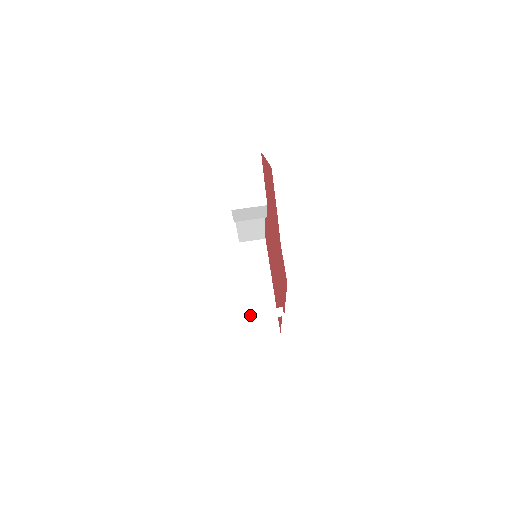
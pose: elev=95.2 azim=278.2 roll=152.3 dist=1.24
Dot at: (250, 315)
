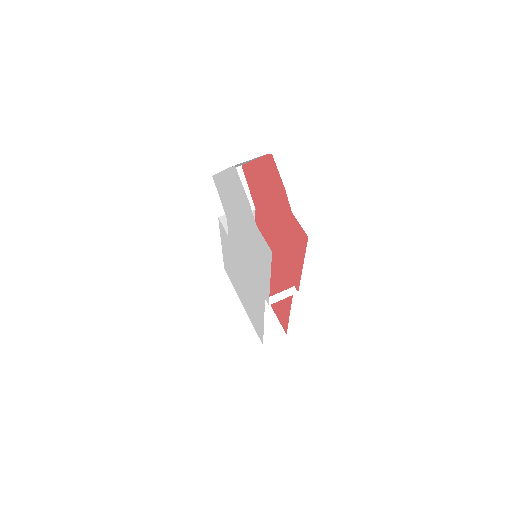
Dot at: (270, 300)
